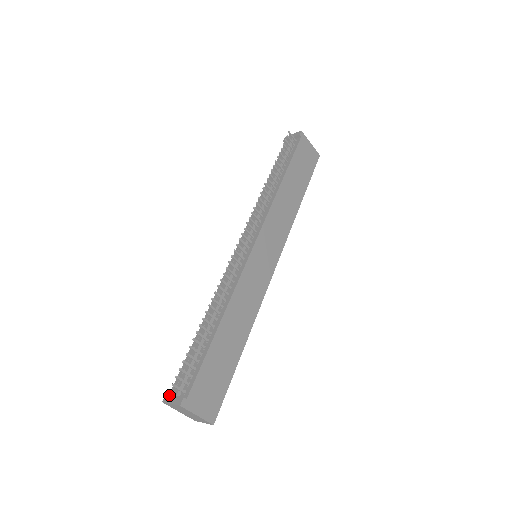
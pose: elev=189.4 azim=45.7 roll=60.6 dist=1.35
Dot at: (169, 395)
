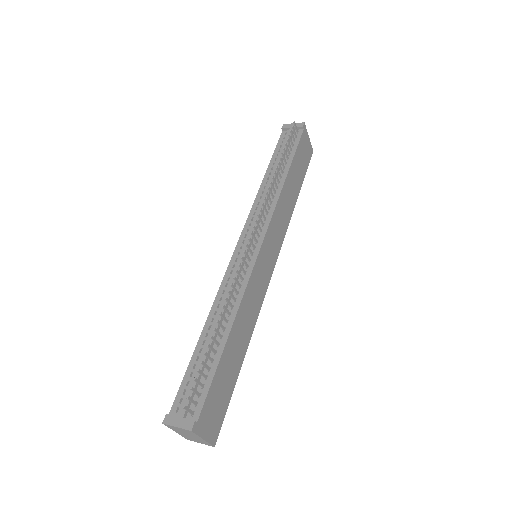
Dot at: (172, 416)
